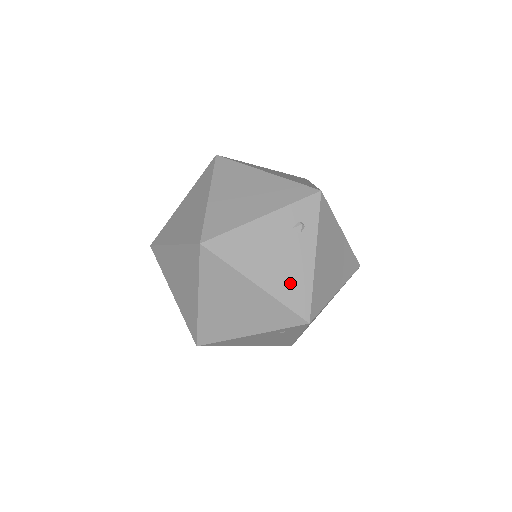
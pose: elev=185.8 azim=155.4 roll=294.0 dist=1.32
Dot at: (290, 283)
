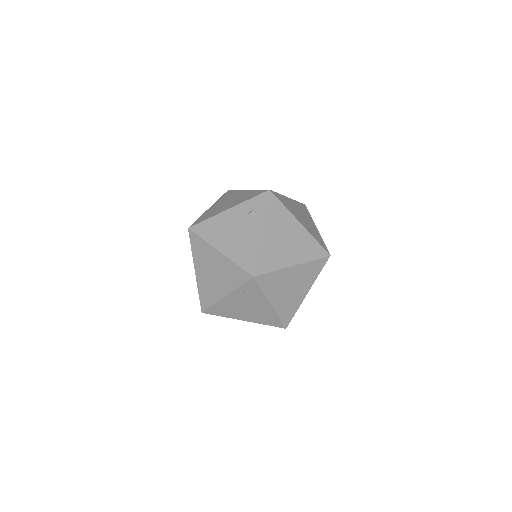
Dot at: (242, 250)
